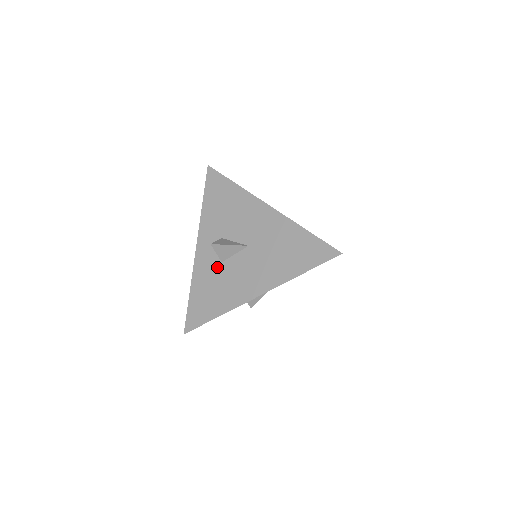
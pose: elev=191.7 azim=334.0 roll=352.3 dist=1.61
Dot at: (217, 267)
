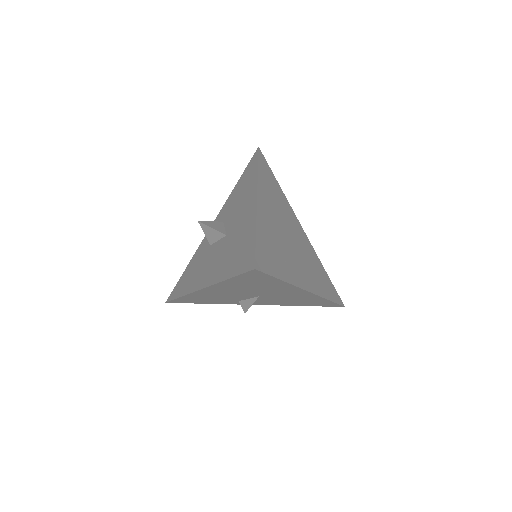
Dot at: (206, 249)
